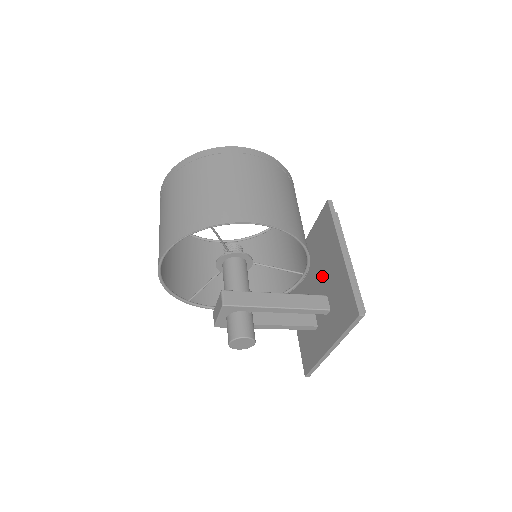
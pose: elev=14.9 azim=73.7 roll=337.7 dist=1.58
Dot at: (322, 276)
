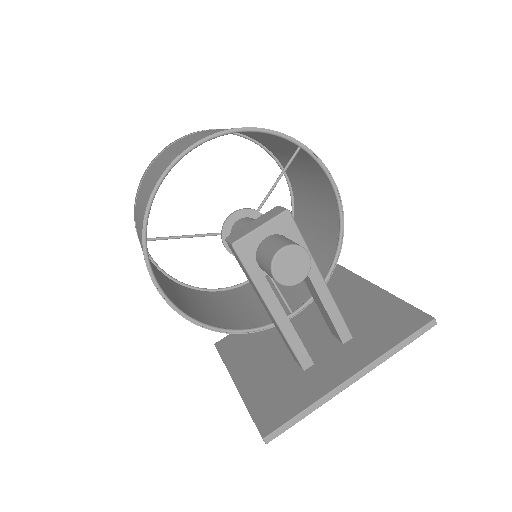
Dot at: occluded
